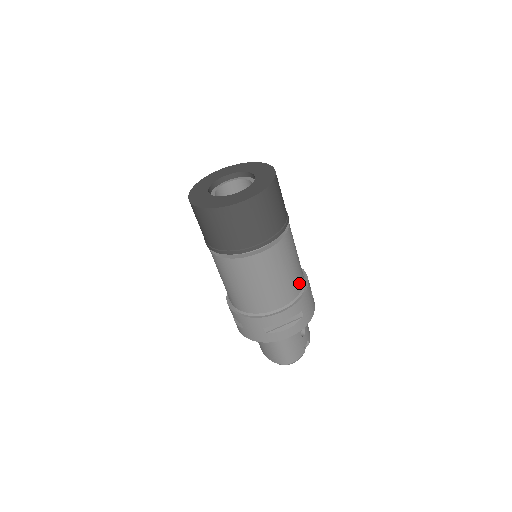
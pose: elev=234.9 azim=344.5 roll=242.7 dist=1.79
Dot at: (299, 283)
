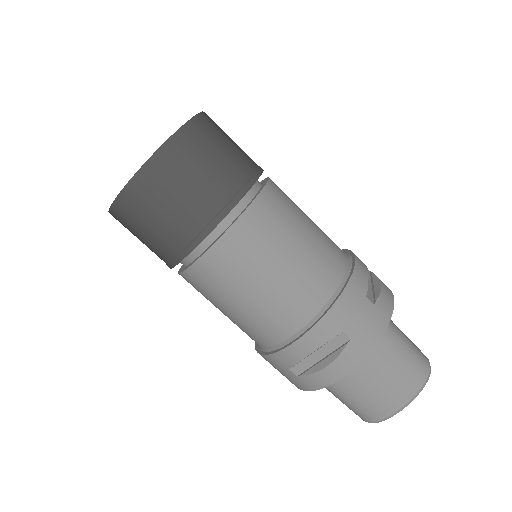
Dot at: occluded
